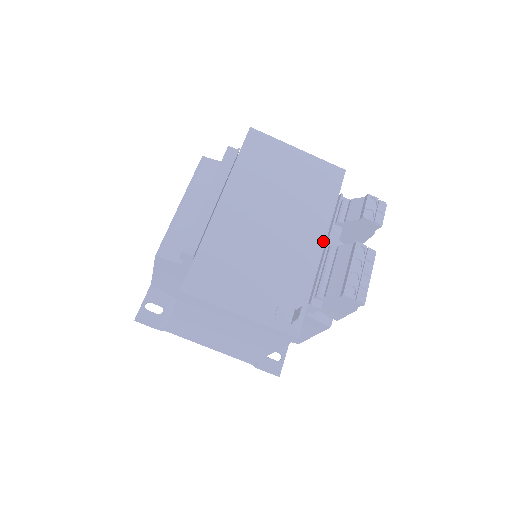
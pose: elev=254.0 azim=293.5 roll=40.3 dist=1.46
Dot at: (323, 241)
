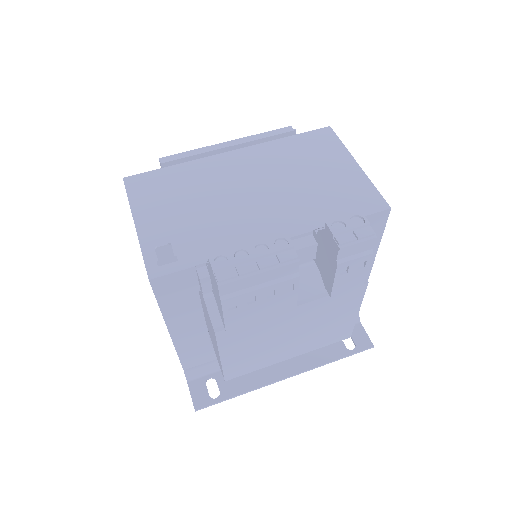
Dot at: occluded
